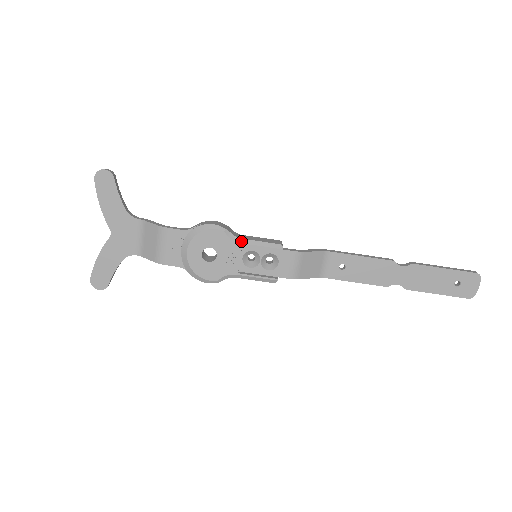
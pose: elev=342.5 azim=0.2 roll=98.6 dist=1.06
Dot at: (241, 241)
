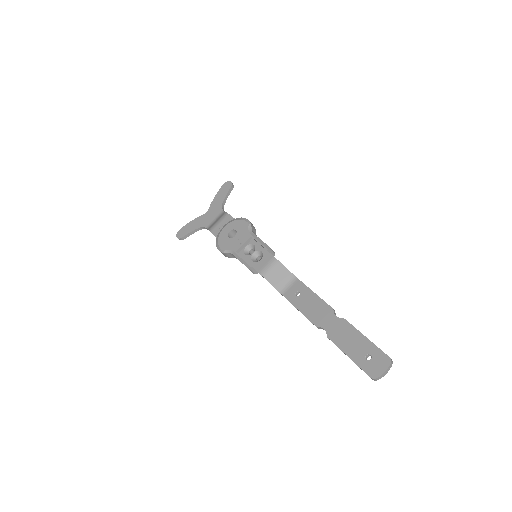
Dot at: (252, 234)
